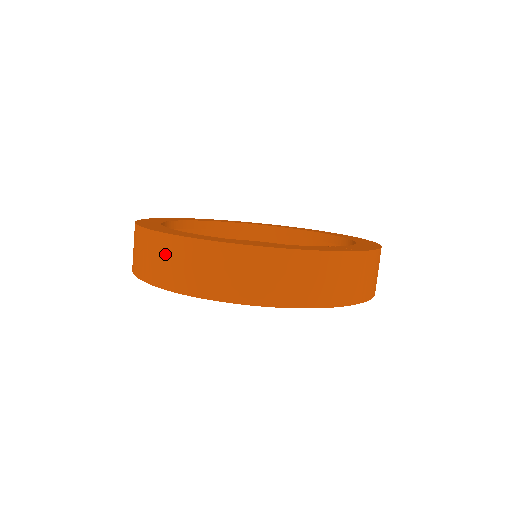
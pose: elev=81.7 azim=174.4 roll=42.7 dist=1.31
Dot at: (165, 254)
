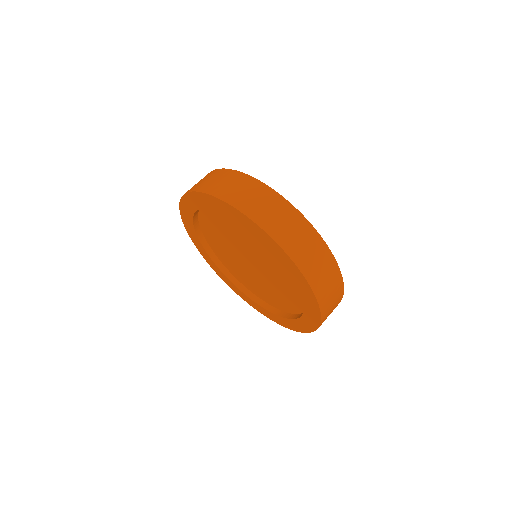
Dot at: occluded
